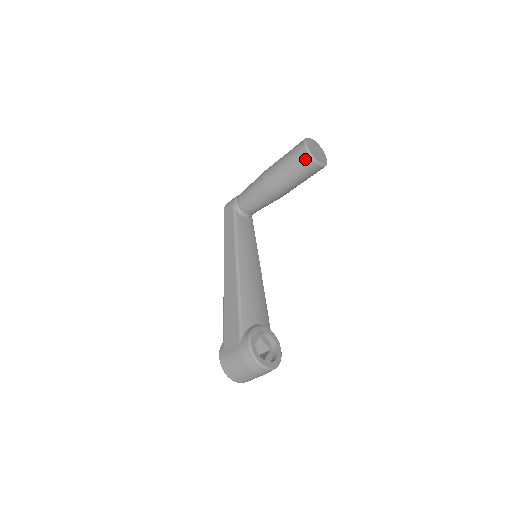
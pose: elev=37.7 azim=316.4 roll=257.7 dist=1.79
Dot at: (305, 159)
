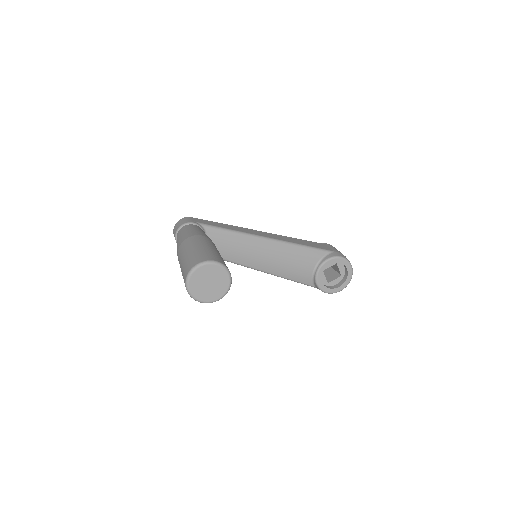
Dot at: occluded
